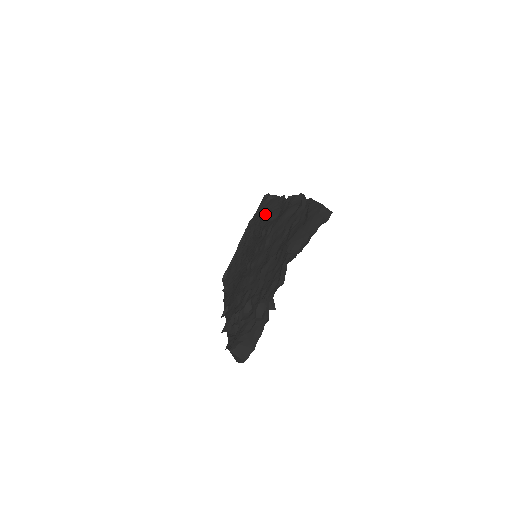
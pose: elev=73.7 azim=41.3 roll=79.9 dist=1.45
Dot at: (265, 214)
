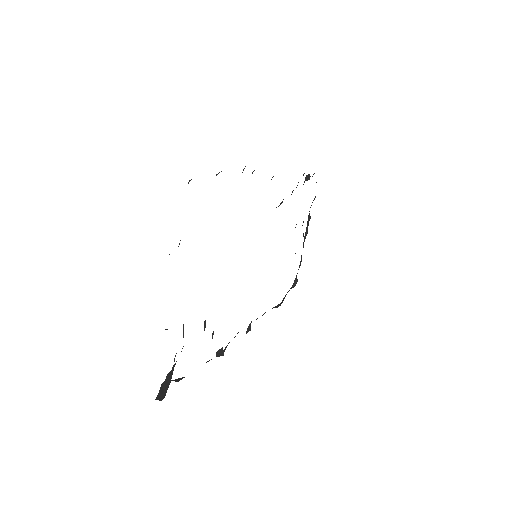
Dot at: occluded
